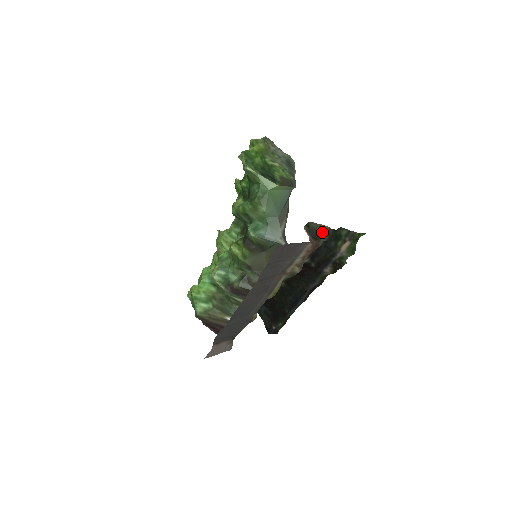
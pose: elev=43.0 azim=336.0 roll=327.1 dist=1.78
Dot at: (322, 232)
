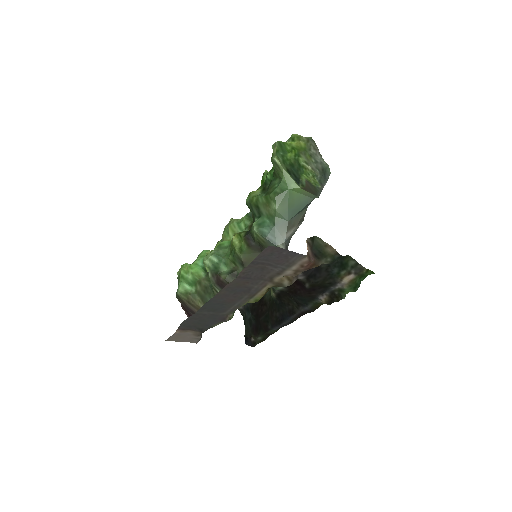
Dot at: (326, 252)
